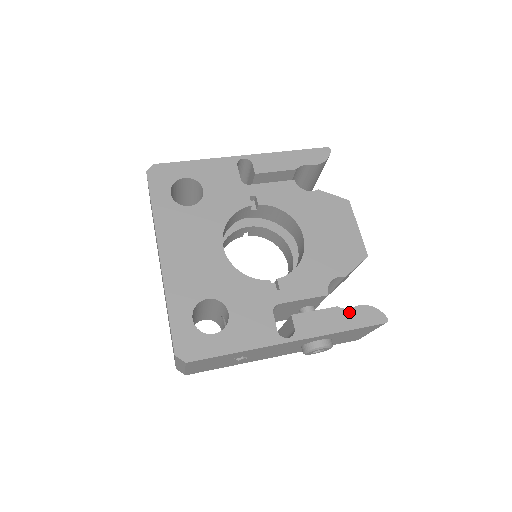
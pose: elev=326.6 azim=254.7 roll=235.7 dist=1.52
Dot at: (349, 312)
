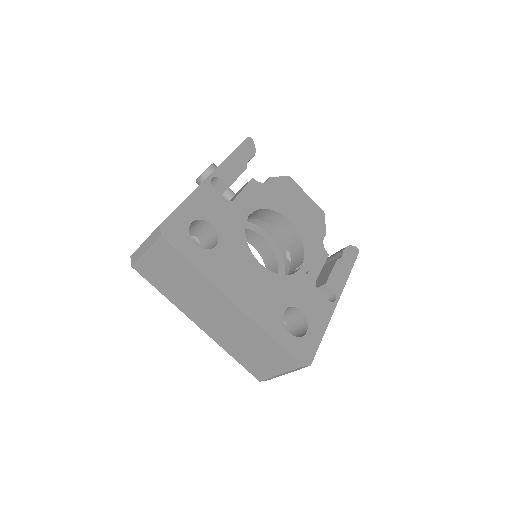
Dot at: (344, 258)
